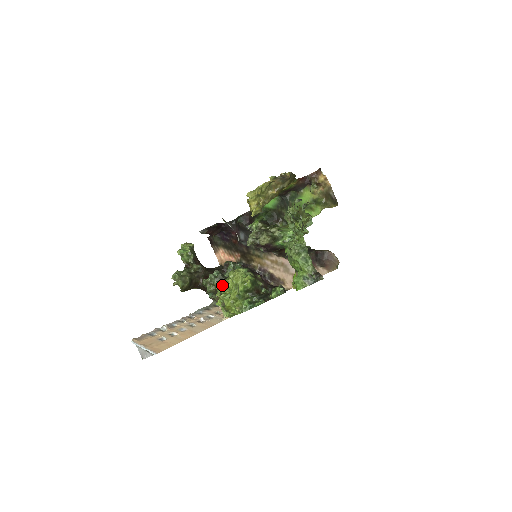
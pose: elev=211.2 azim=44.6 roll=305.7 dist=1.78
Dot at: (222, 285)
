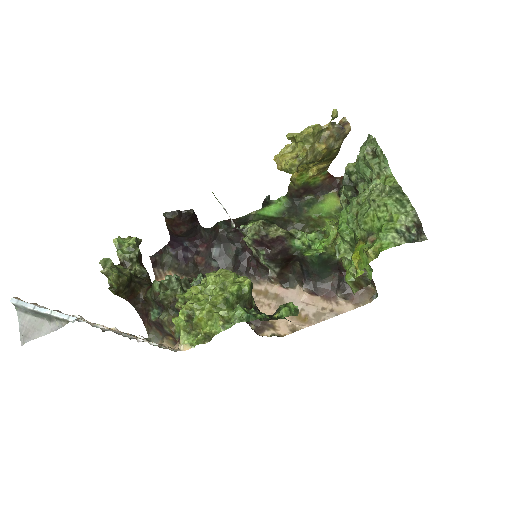
Dot at: occluded
